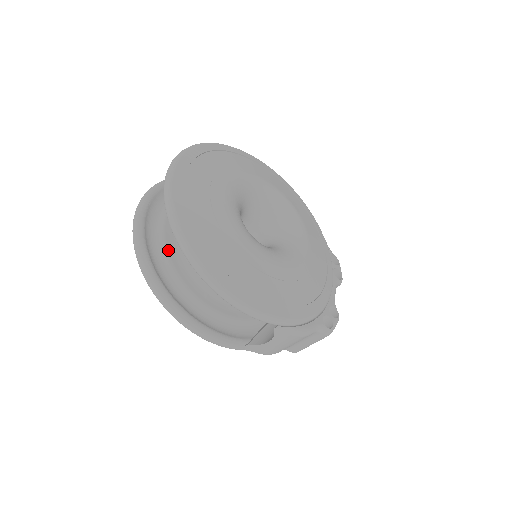
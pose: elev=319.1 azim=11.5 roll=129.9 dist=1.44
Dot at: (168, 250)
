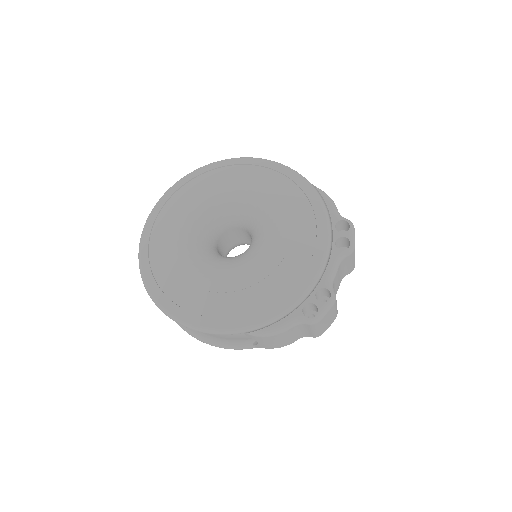
Dot at: occluded
